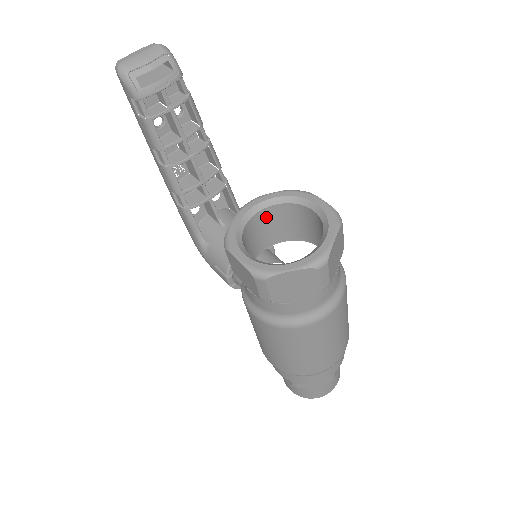
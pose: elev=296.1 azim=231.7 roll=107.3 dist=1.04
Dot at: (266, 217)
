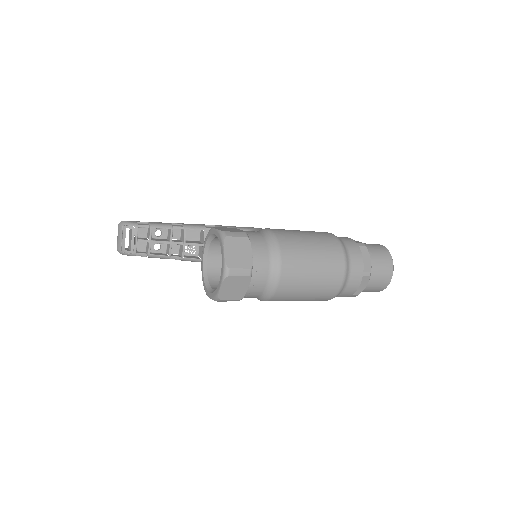
Dot at: (215, 254)
